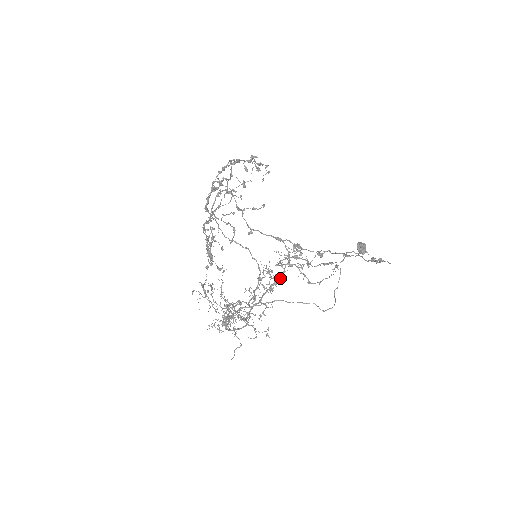
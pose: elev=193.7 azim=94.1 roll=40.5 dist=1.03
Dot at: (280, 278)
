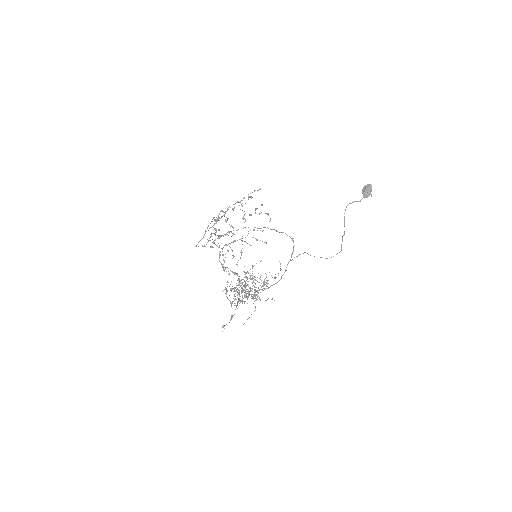
Dot at: (252, 283)
